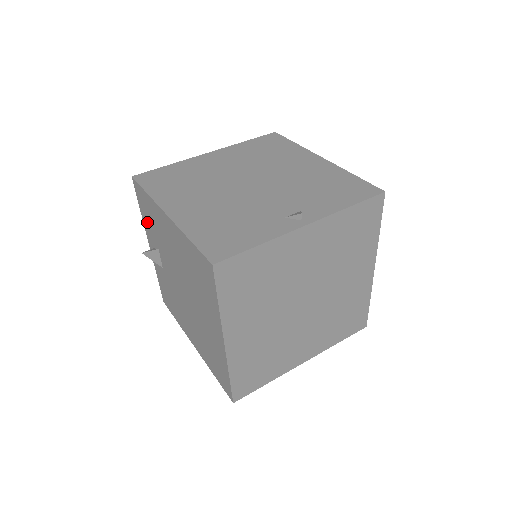
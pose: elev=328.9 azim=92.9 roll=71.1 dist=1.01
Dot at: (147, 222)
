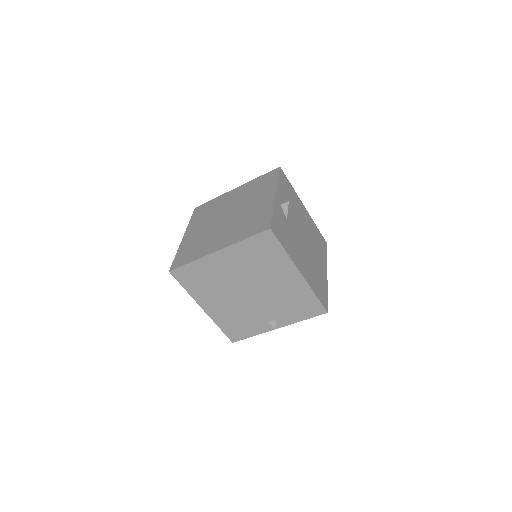
Dot at: occluded
